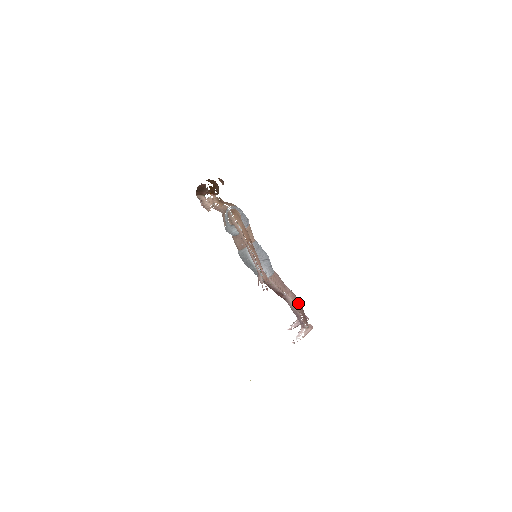
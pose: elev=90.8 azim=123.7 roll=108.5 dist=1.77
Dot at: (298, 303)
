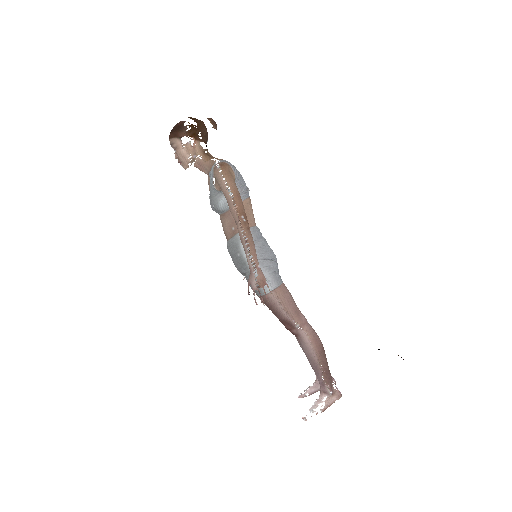
Dot at: (319, 345)
